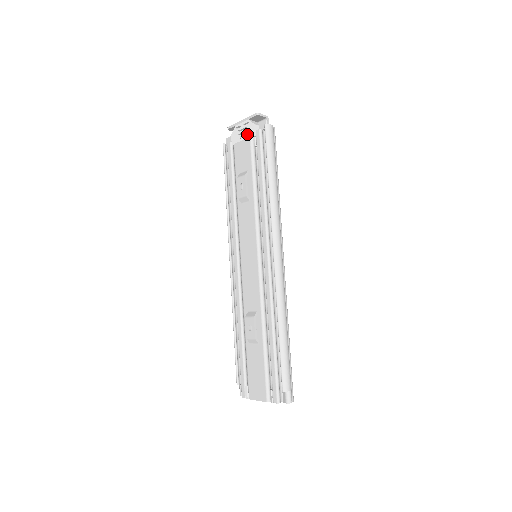
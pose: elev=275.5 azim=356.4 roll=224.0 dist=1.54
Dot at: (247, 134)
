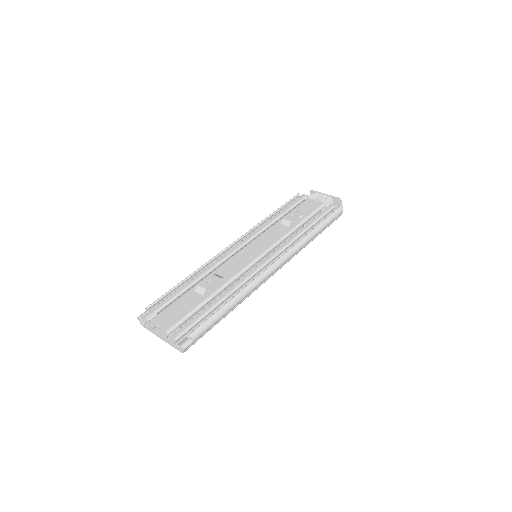
Dot at: (323, 201)
